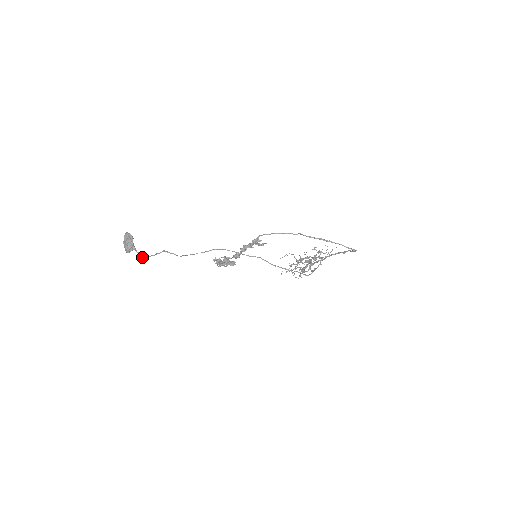
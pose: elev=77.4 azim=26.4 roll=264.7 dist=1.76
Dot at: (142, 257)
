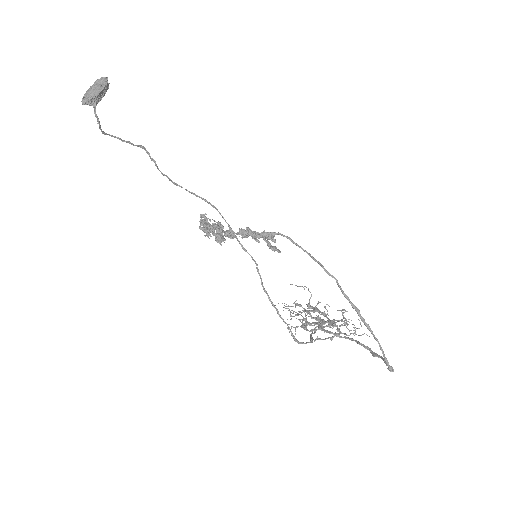
Dot at: (99, 126)
